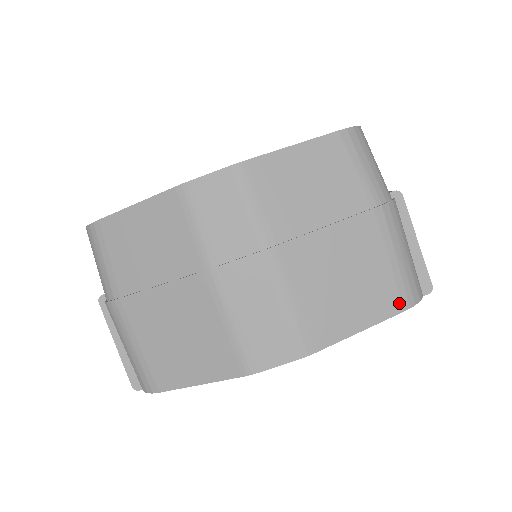
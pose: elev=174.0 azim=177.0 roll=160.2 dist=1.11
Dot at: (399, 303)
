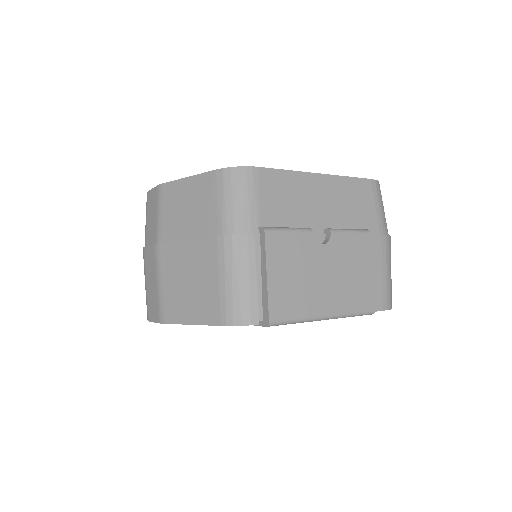
Dot at: (219, 317)
